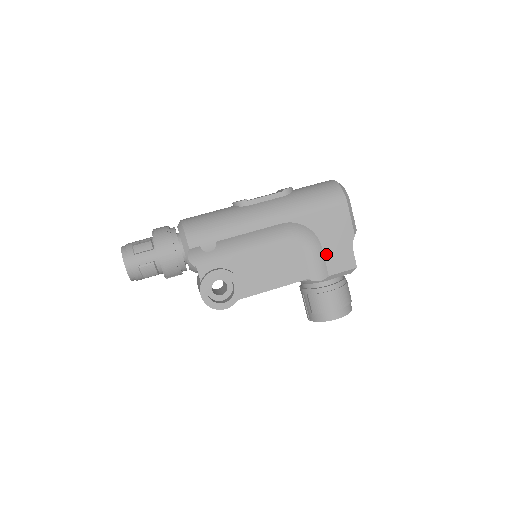
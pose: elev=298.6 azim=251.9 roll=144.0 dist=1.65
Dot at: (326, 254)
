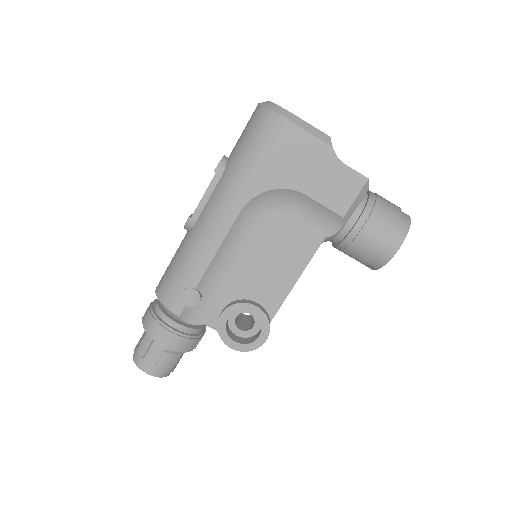
Dot at: (318, 198)
